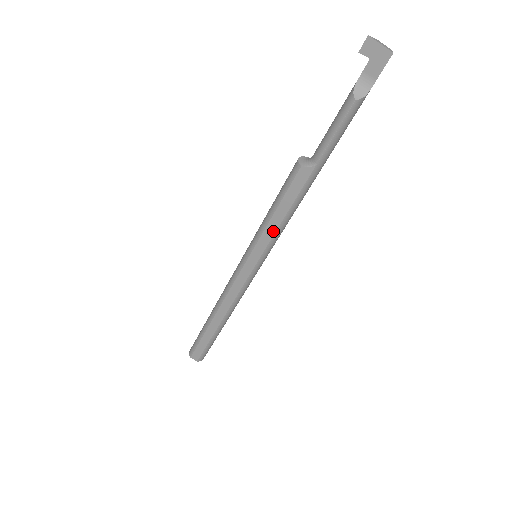
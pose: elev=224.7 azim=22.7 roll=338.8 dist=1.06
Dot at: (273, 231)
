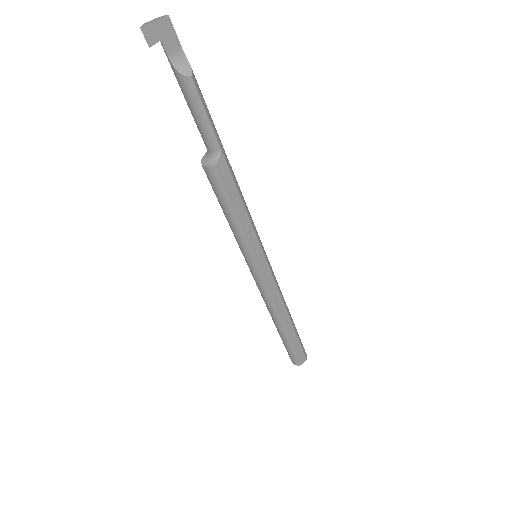
Dot at: (249, 226)
